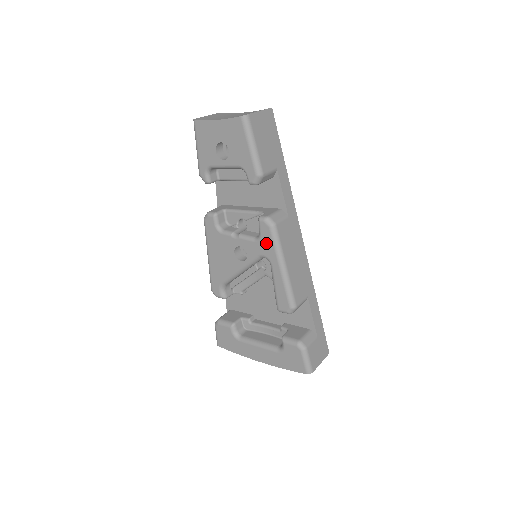
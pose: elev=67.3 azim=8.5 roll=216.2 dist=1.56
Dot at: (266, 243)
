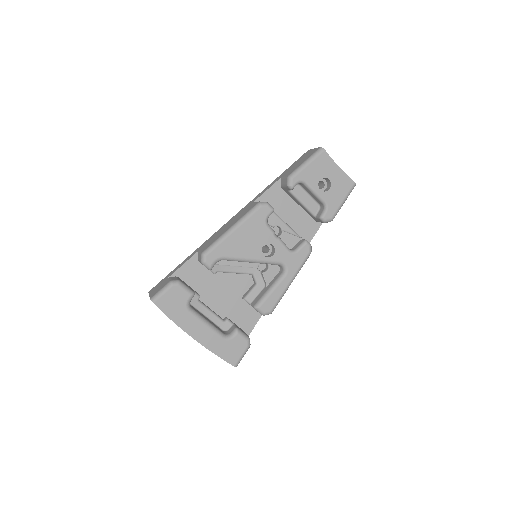
Dot at: (297, 259)
